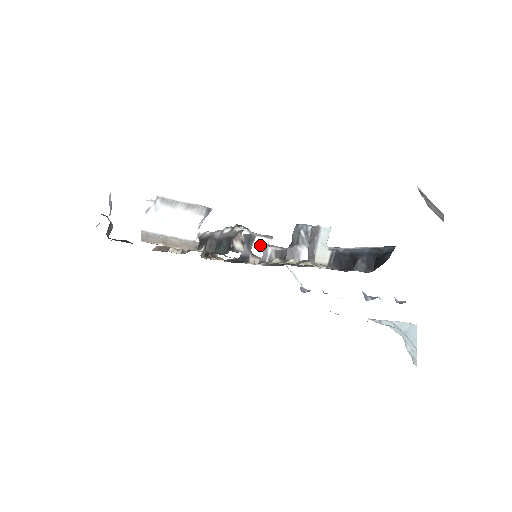
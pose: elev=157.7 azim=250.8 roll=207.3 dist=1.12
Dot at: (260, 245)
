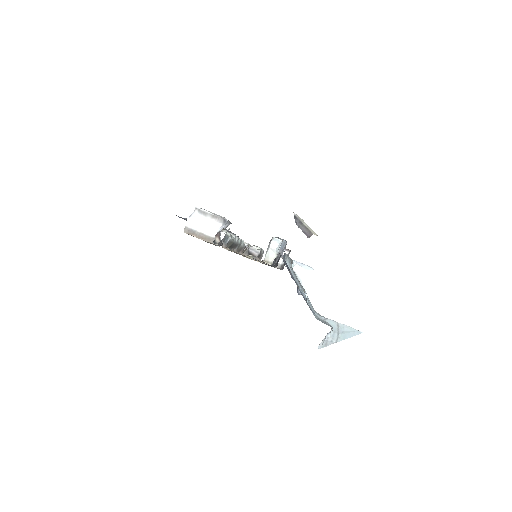
Dot at: occluded
